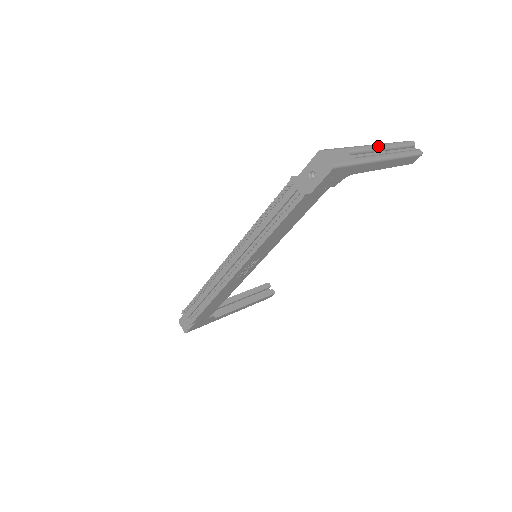
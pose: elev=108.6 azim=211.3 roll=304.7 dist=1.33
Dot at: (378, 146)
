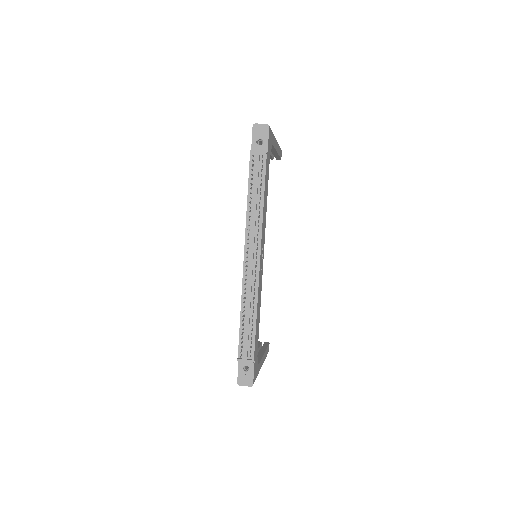
Dot at: occluded
